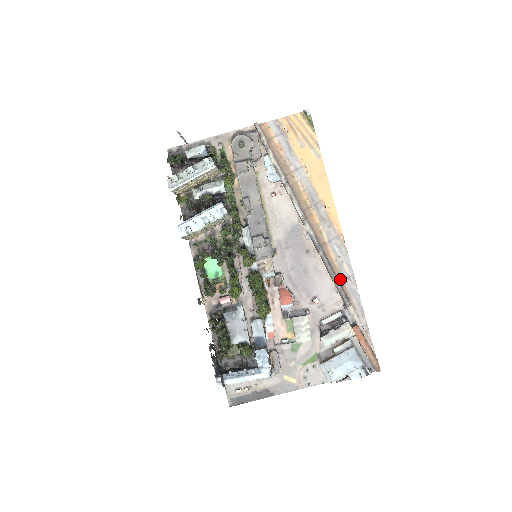
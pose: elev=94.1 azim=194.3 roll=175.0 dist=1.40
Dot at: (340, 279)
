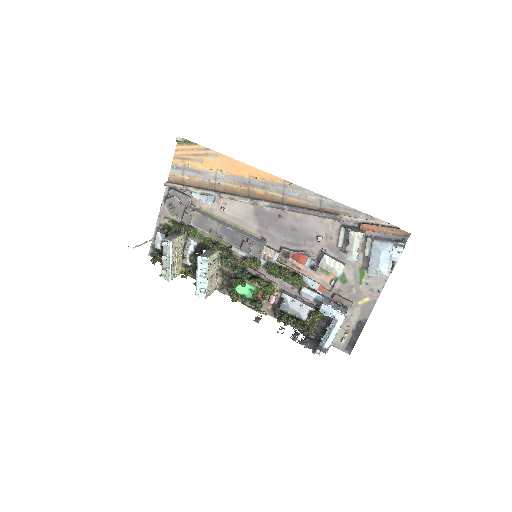
Dot at: (317, 208)
